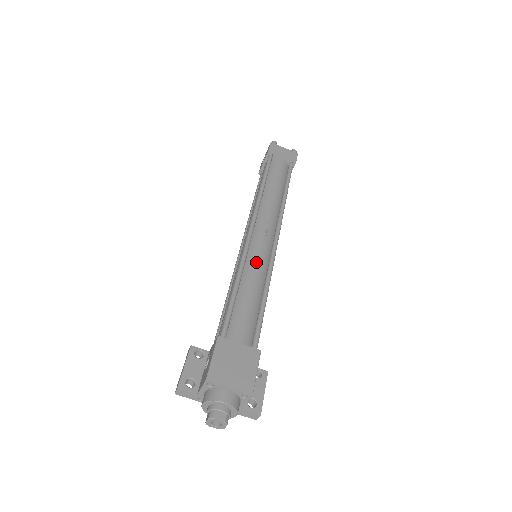
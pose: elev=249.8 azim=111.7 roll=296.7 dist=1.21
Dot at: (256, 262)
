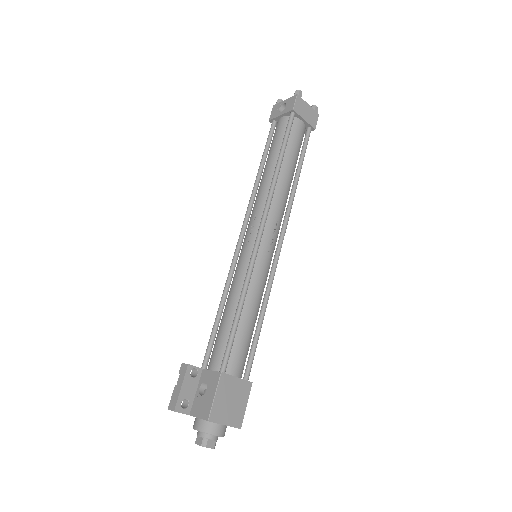
Dot at: (260, 277)
